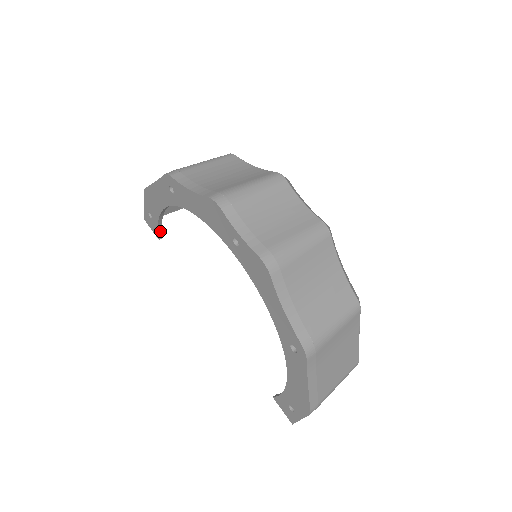
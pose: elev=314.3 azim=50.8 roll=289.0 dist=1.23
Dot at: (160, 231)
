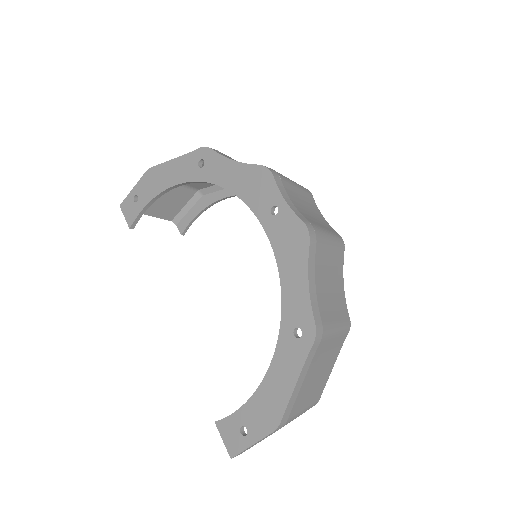
Dot at: (137, 219)
